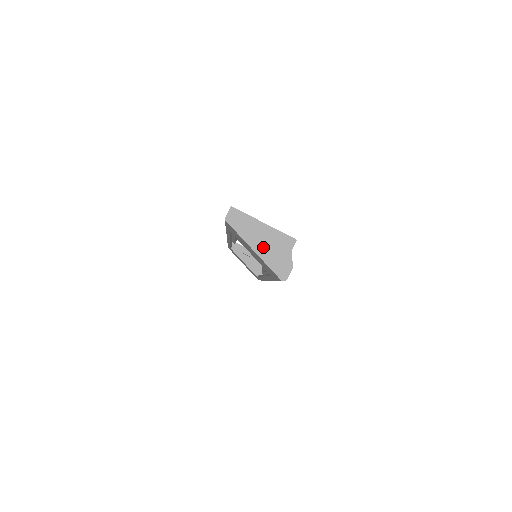
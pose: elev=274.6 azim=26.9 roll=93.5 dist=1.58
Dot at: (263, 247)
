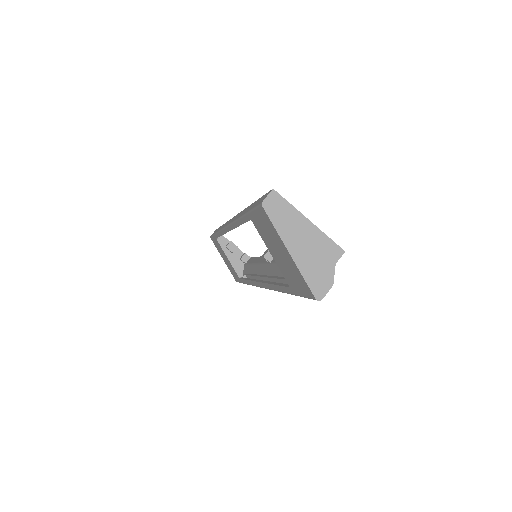
Dot at: (302, 251)
